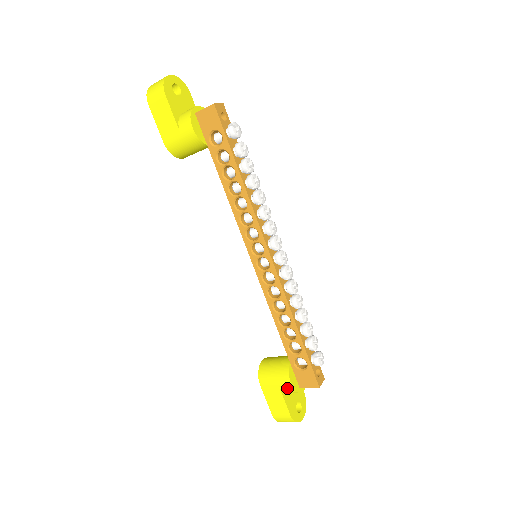
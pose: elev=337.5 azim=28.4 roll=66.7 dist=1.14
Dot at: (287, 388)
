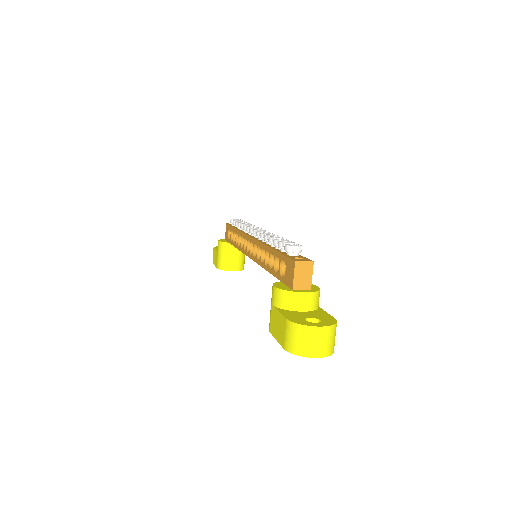
Dot at: (275, 296)
